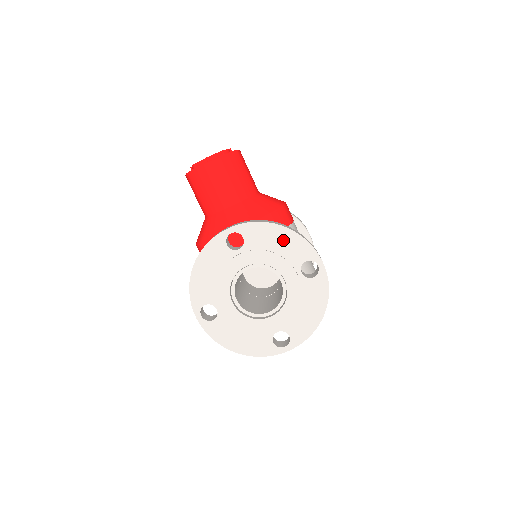
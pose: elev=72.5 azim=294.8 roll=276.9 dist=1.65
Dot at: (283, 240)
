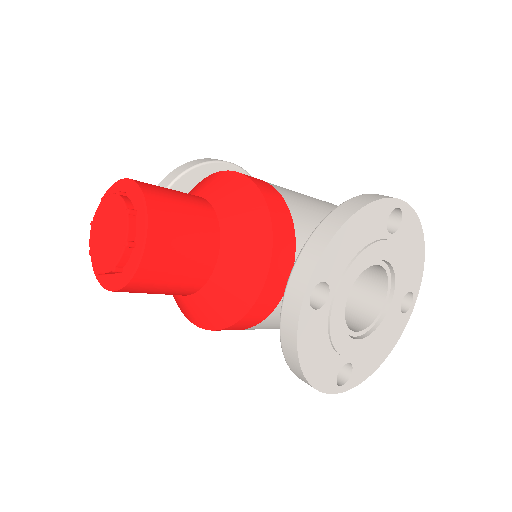
Dot at: (358, 230)
